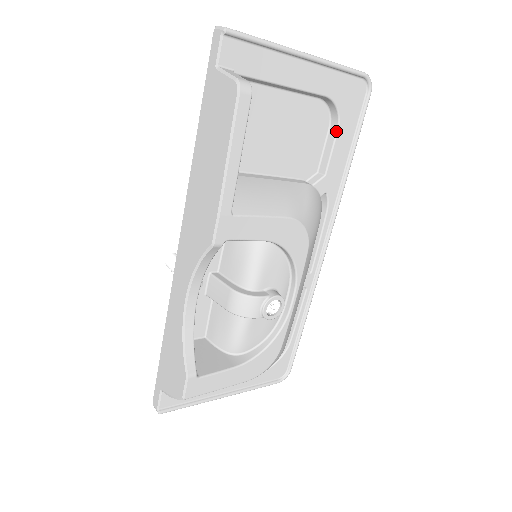
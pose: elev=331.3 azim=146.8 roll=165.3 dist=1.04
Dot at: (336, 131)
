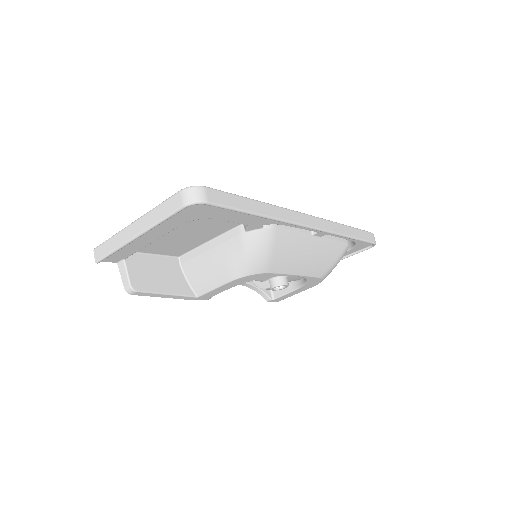
Dot at: occluded
